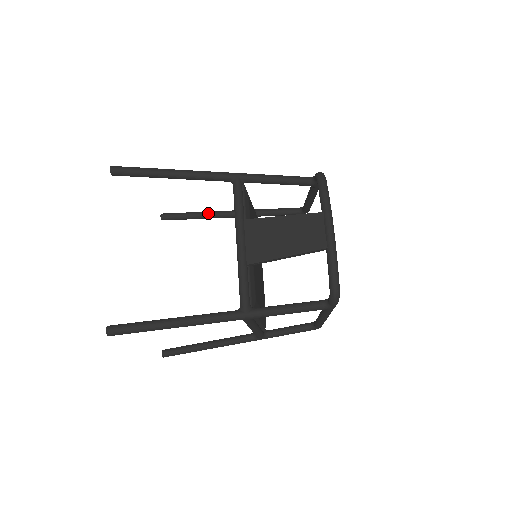
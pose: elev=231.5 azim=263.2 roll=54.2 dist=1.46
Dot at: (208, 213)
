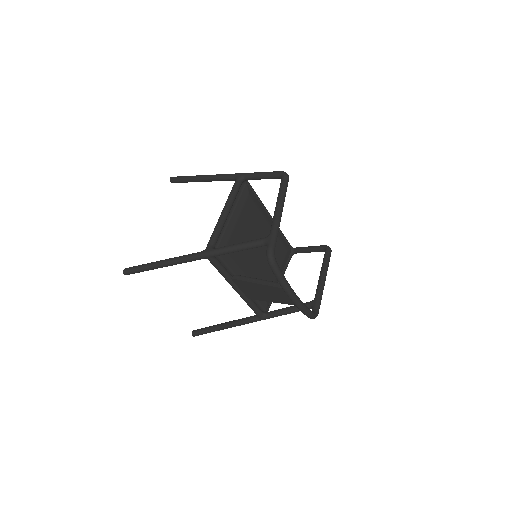
Dot at: (205, 180)
